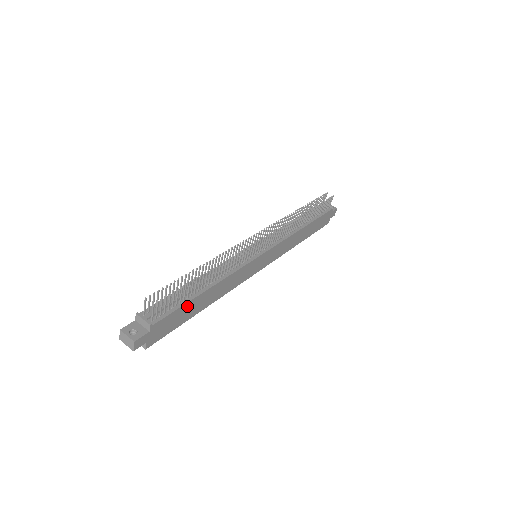
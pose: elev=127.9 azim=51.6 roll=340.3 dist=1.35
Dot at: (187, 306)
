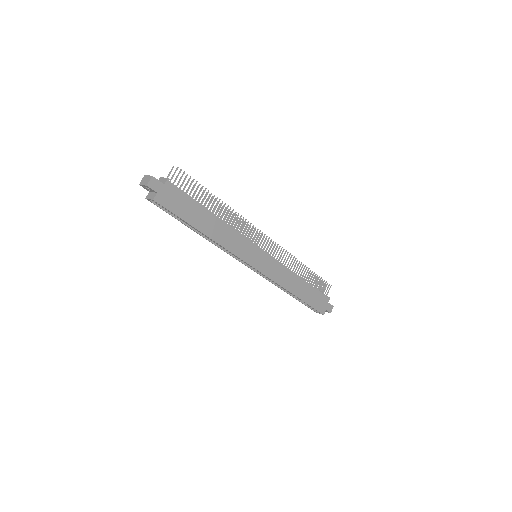
Dot at: (195, 206)
